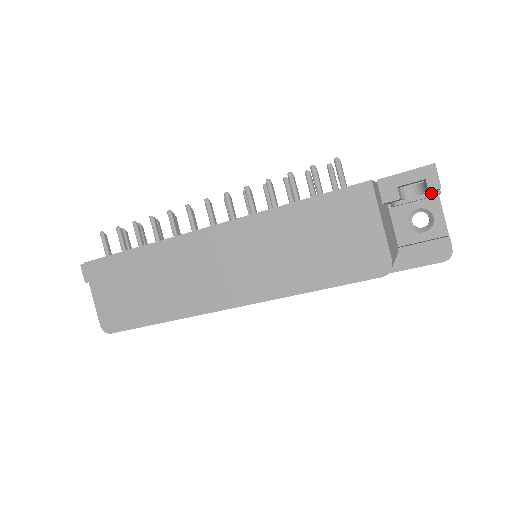
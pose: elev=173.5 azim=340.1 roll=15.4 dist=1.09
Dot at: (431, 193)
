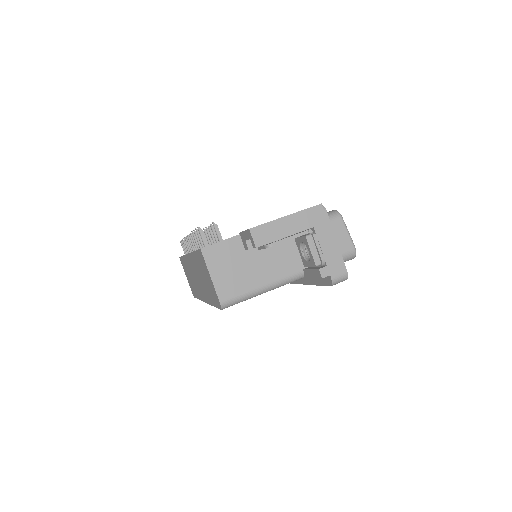
Dot at: (264, 246)
